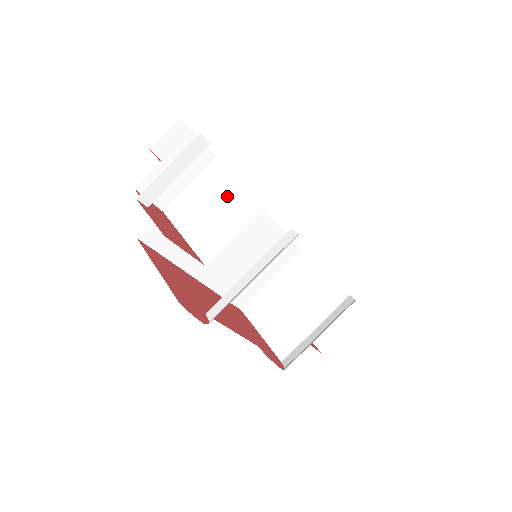
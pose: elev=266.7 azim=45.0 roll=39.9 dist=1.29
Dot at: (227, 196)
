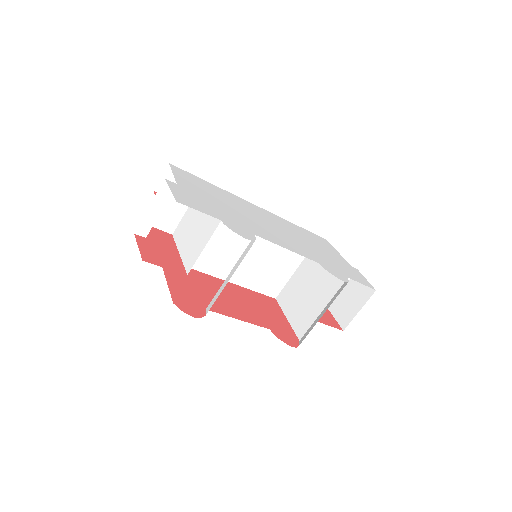
Dot at: (202, 218)
